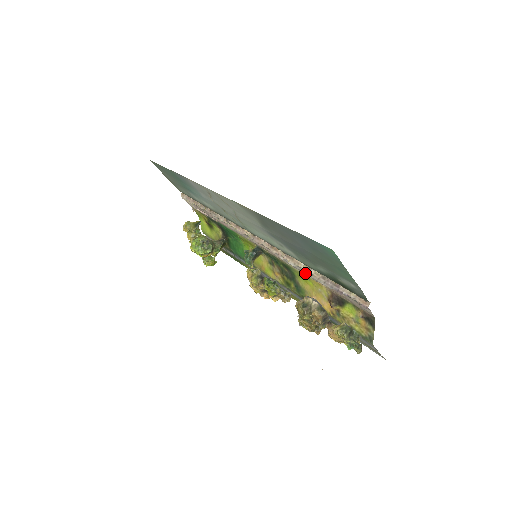
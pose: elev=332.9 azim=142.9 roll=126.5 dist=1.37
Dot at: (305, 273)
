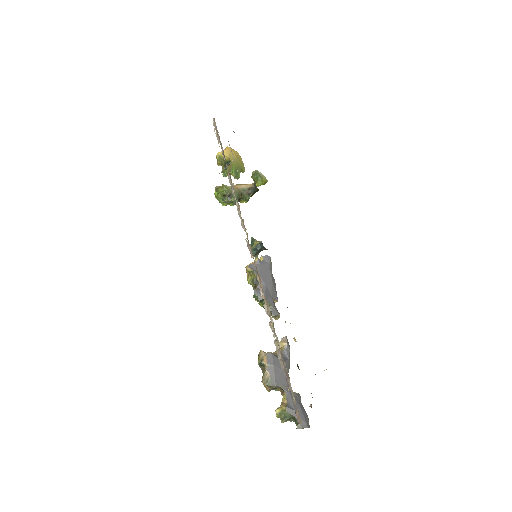
Dot at: occluded
